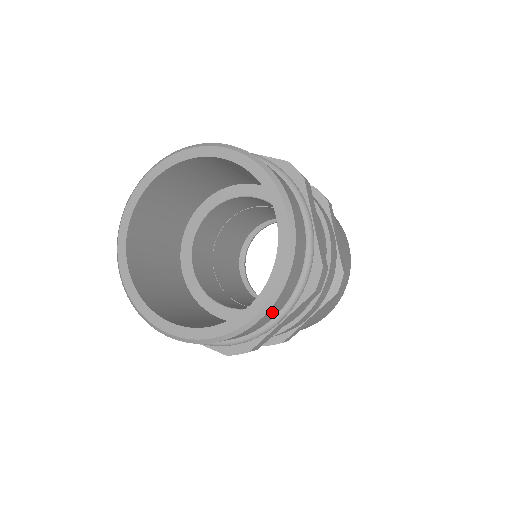
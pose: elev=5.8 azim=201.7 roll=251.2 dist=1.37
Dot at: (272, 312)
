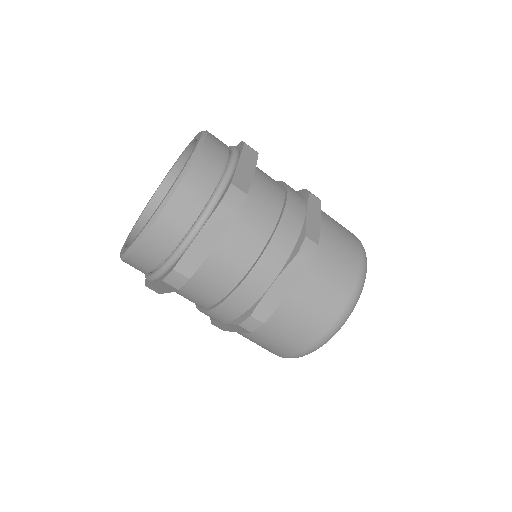
Dot at: (215, 147)
